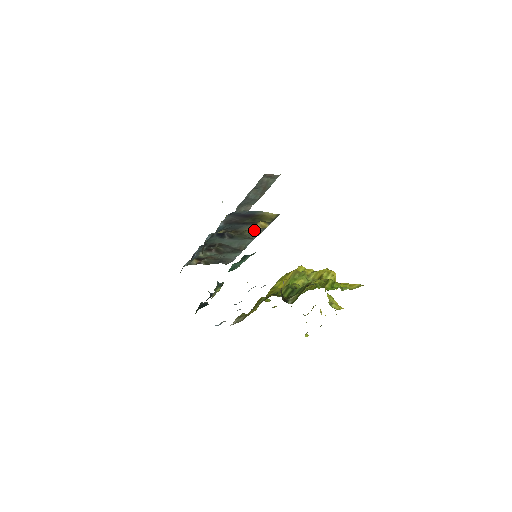
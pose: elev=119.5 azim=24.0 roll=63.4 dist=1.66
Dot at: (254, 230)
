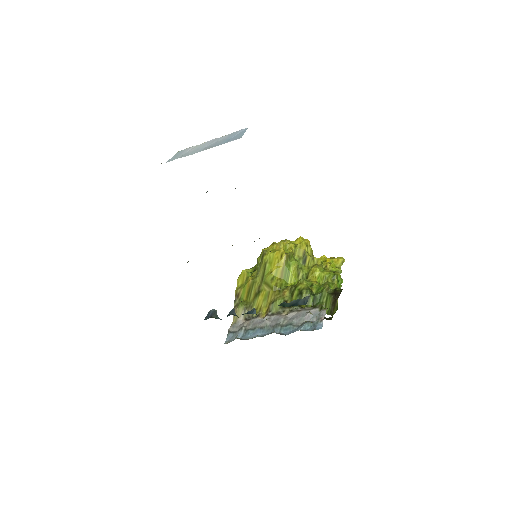
Dot at: occluded
